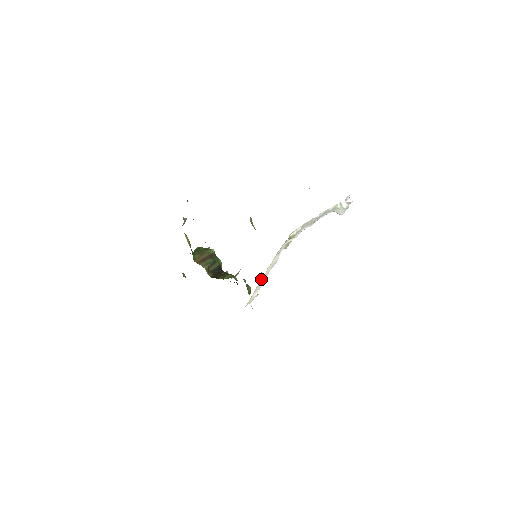
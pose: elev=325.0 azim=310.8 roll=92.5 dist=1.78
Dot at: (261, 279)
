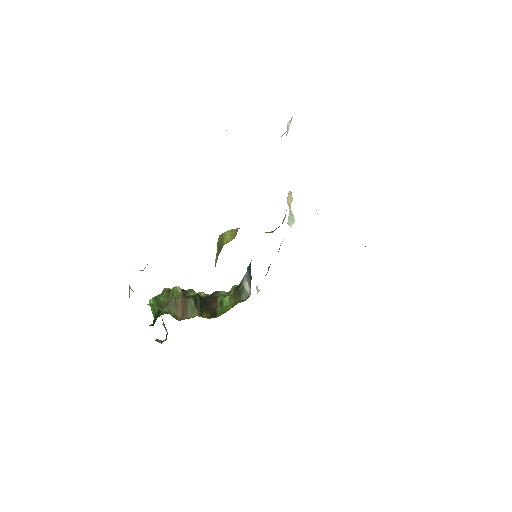
Dot at: occluded
